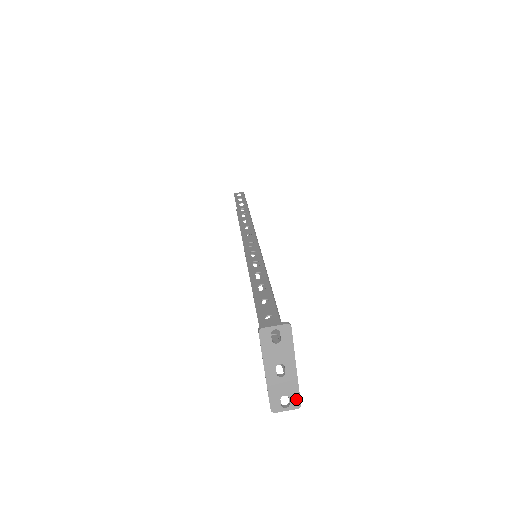
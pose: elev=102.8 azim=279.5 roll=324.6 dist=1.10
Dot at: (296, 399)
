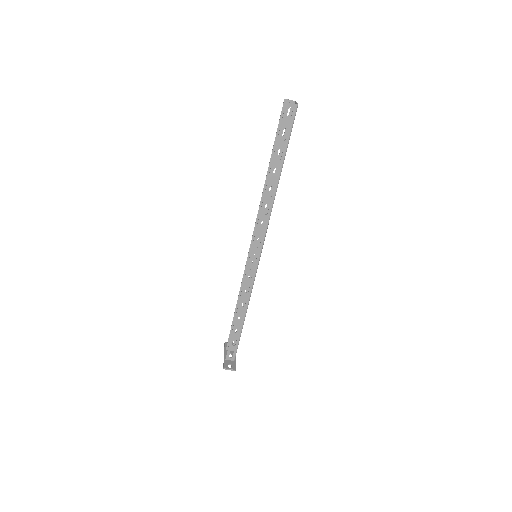
Dot at: occluded
